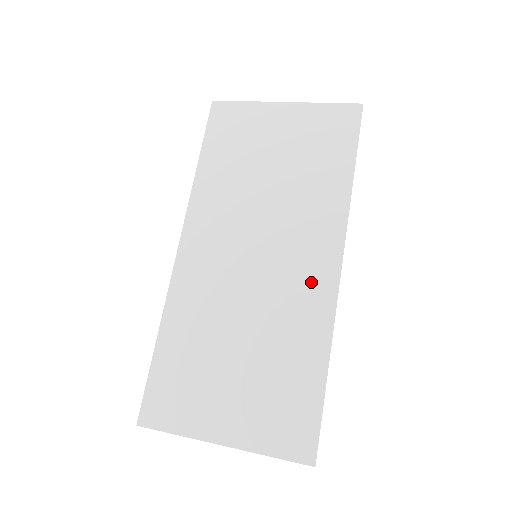
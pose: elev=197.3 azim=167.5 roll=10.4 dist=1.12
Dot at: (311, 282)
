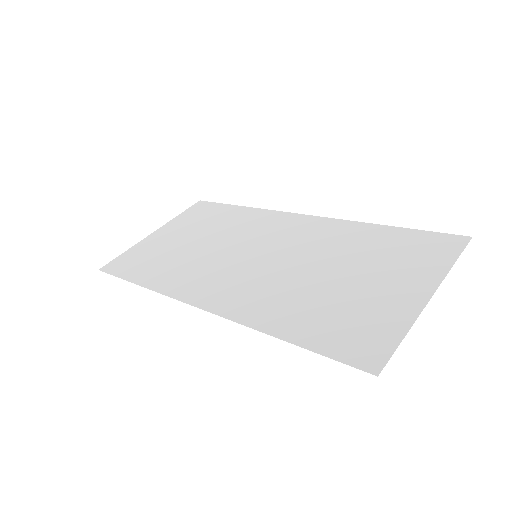
Dot at: (304, 229)
